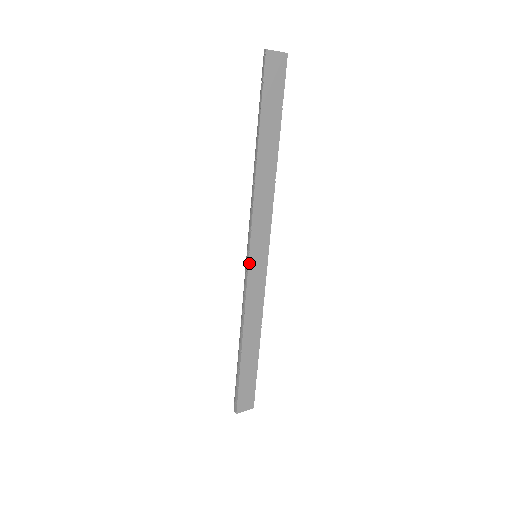
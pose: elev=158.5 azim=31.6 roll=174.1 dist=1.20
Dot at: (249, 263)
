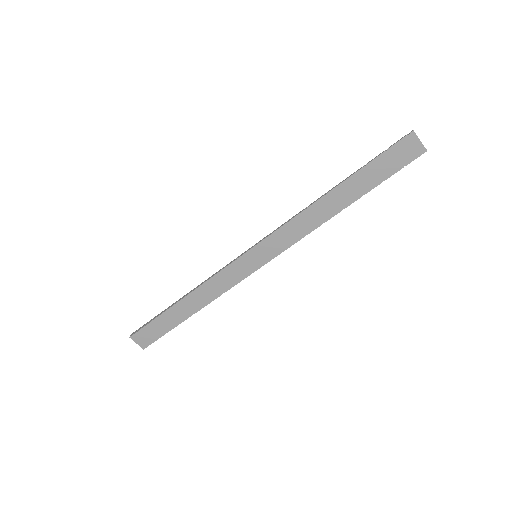
Dot at: (245, 253)
